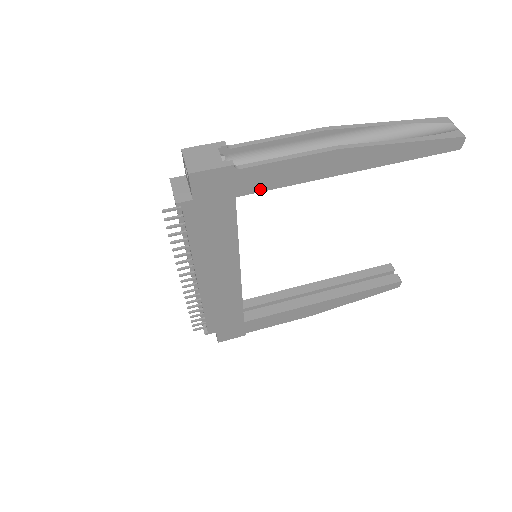
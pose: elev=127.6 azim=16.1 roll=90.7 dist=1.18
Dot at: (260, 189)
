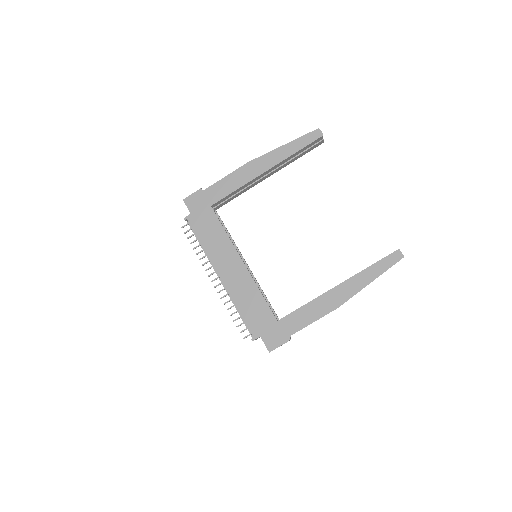
Dot at: (221, 197)
